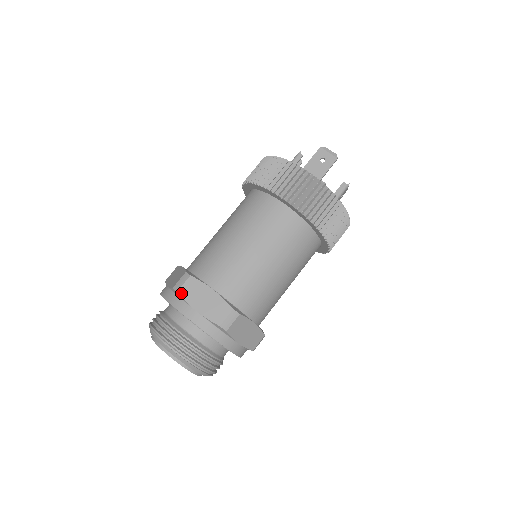
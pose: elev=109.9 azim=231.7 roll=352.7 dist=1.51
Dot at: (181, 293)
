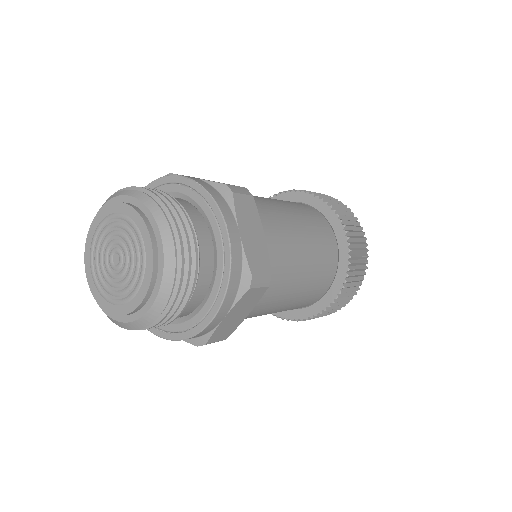
Dot at: (175, 174)
